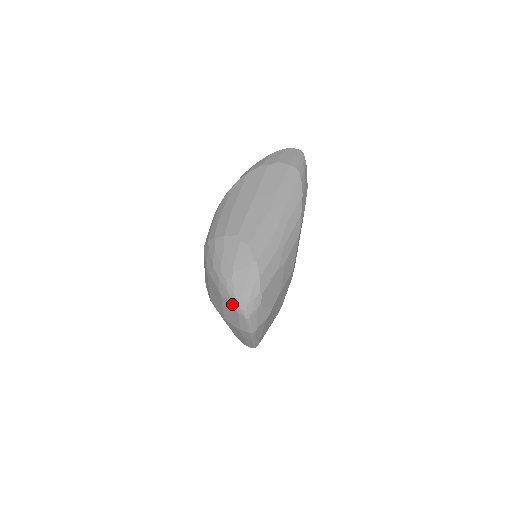
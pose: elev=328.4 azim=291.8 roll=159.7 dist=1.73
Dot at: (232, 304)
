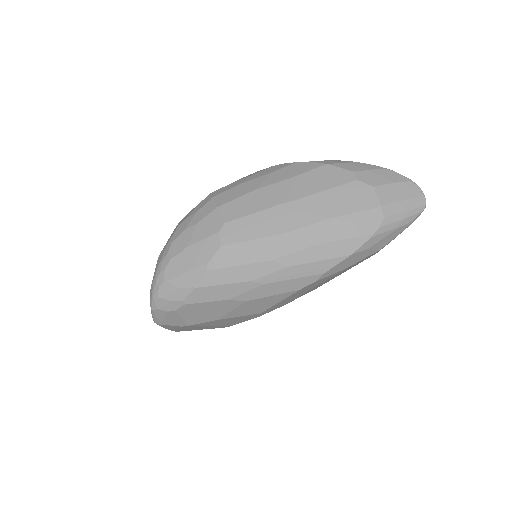
Dot at: (152, 280)
